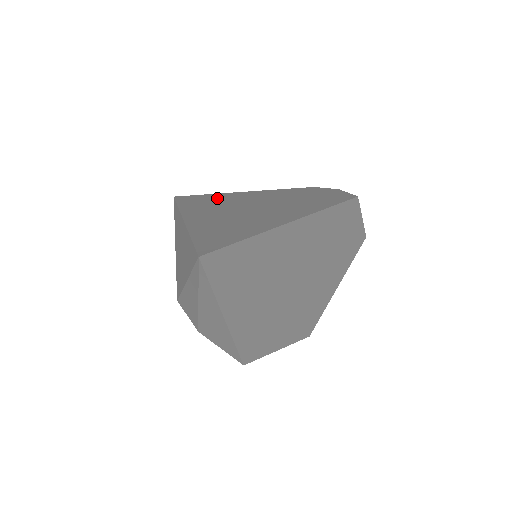
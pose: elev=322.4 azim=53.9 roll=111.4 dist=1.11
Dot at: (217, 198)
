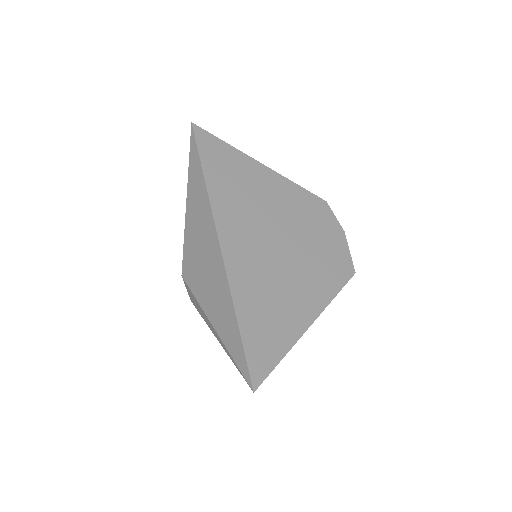
Dot at: (242, 178)
